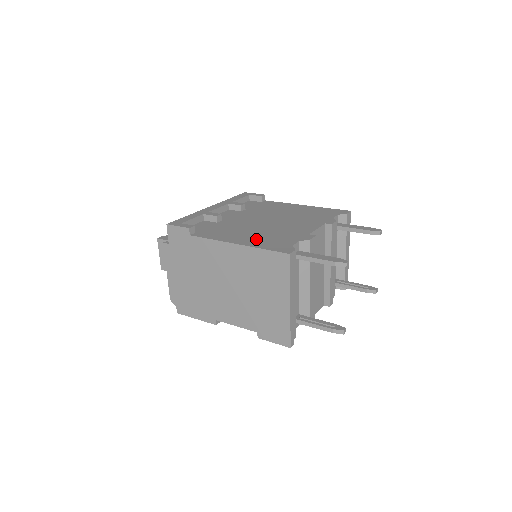
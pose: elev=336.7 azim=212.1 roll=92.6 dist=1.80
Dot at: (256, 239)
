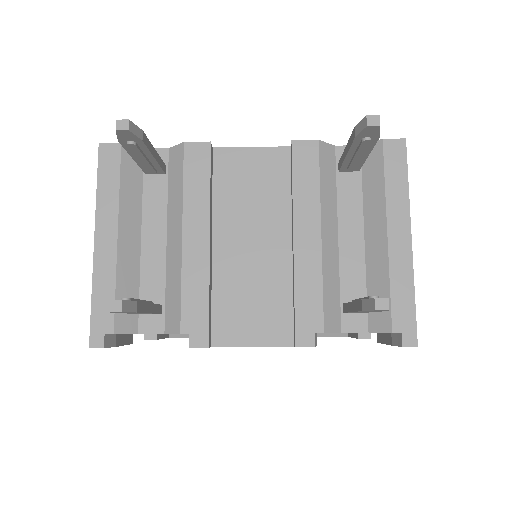
Dot at: occluded
